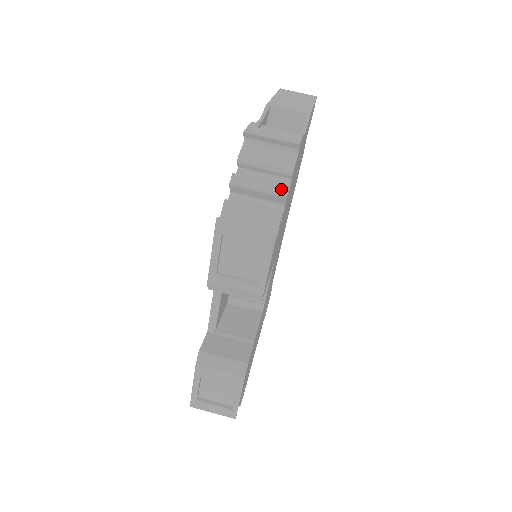
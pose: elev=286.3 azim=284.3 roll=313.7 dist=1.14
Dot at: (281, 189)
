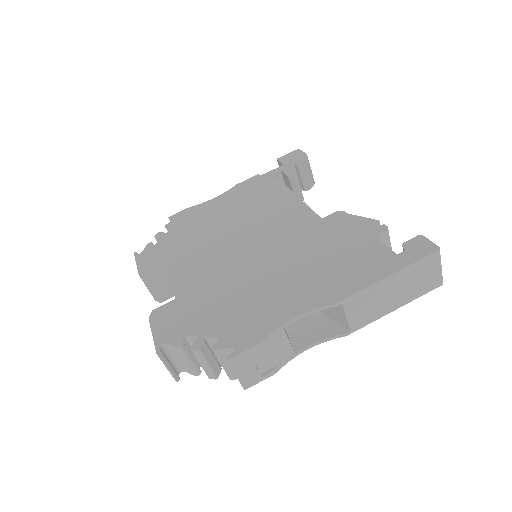
Dot at: (211, 376)
